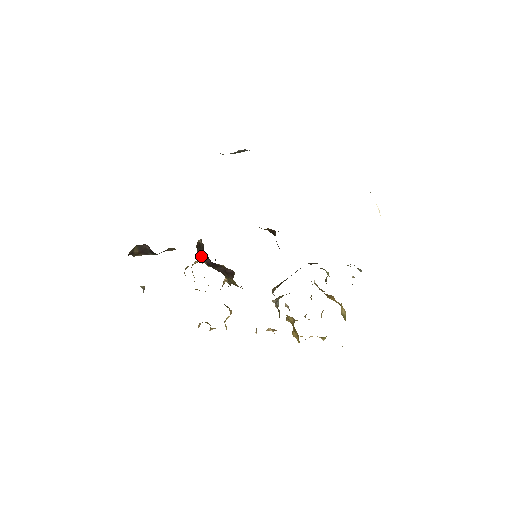
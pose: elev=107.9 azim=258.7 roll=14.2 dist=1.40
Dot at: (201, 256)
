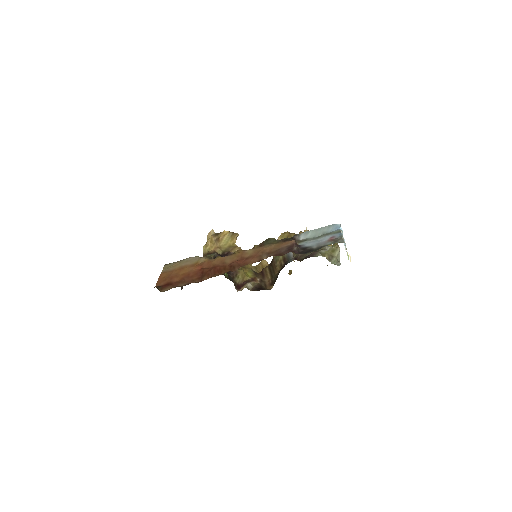
Dot at: occluded
